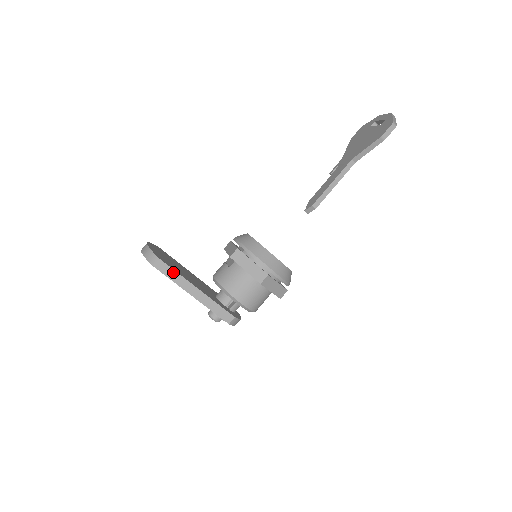
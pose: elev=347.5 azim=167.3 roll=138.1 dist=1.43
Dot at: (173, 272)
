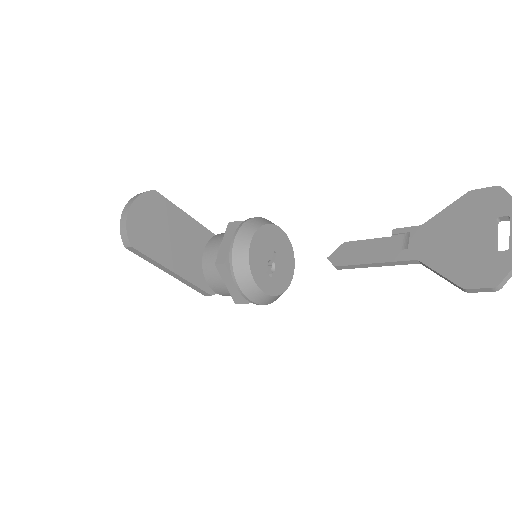
Dot at: (147, 257)
